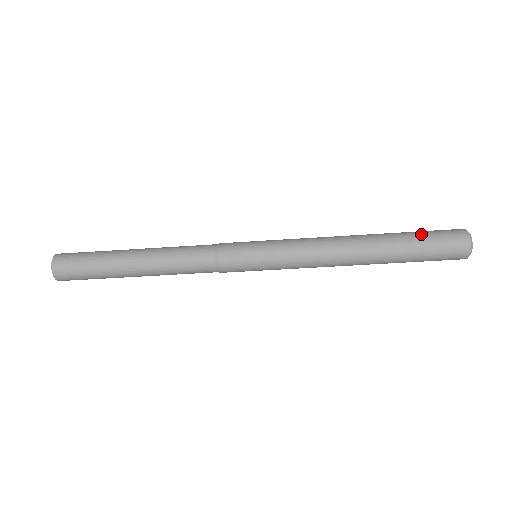
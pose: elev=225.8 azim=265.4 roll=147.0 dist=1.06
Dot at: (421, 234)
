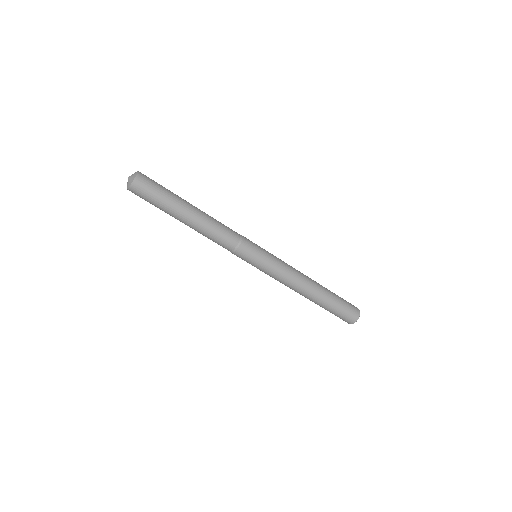
Dot at: (341, 301)
